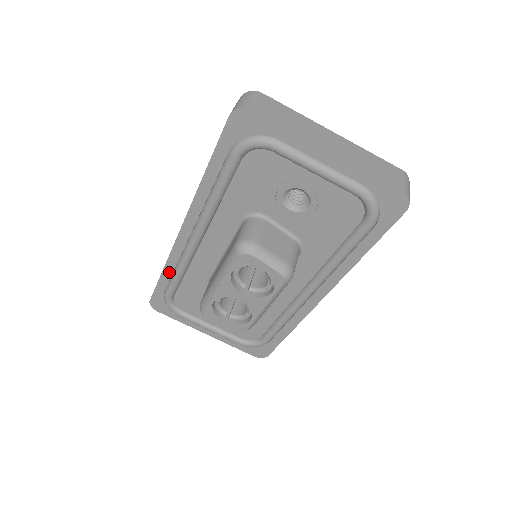
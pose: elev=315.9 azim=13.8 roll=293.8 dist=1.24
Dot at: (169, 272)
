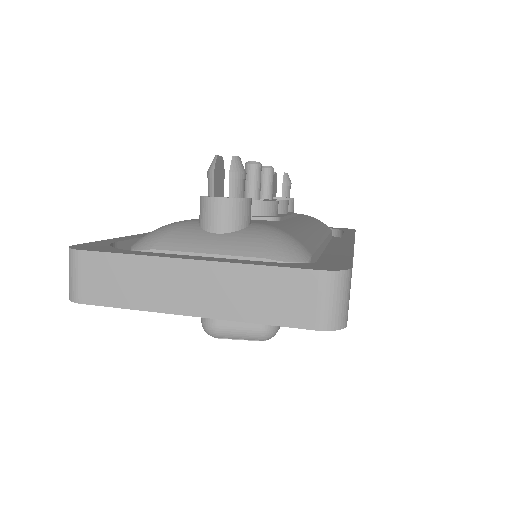
Dot at: occluded
